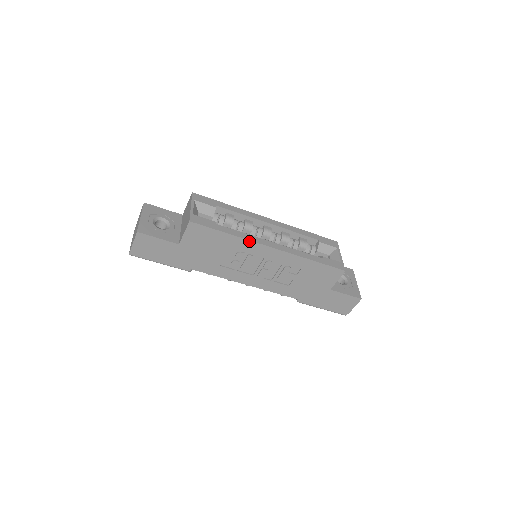
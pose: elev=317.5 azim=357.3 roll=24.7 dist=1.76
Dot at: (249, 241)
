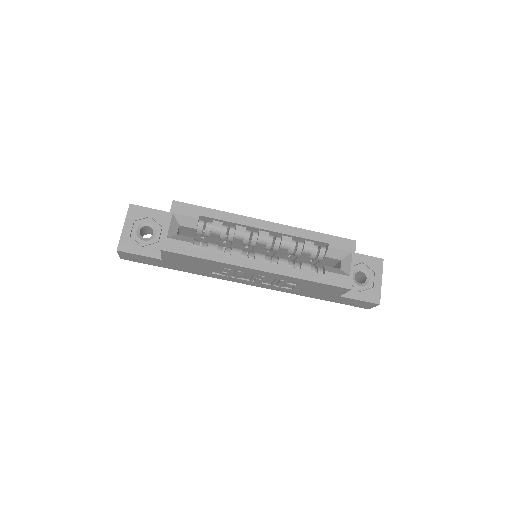
Dot at: (231, 264)
